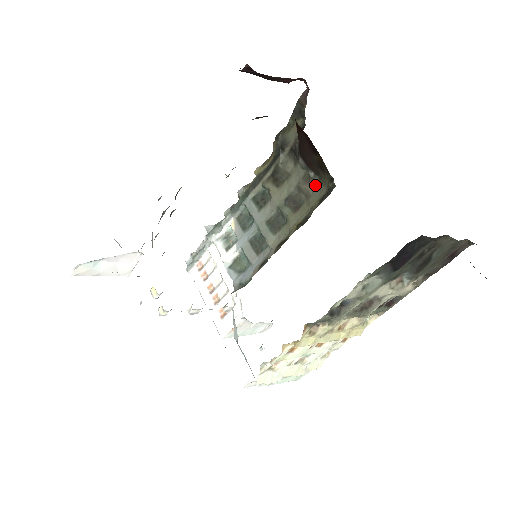
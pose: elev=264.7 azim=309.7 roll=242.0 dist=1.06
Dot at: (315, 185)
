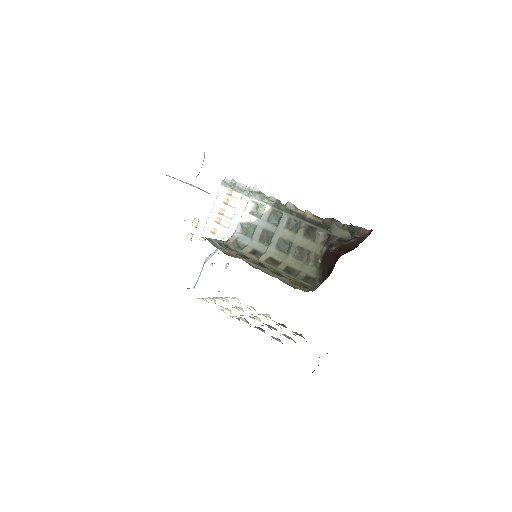
Dot at: (315, 265)
